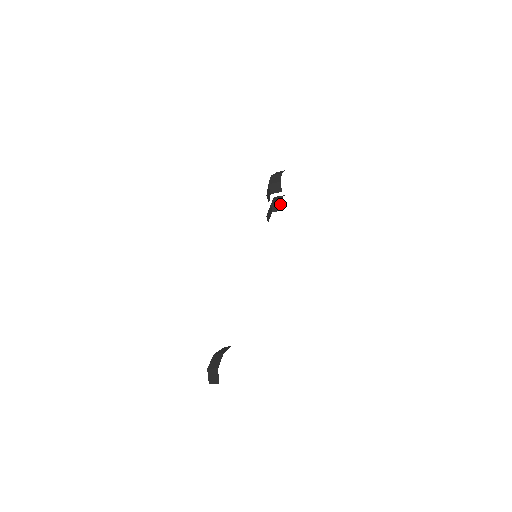
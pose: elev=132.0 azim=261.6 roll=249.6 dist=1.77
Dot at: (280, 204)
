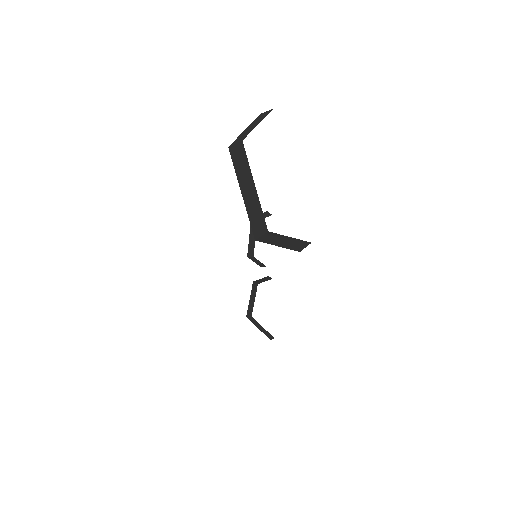
Dot at: (266, 277)
